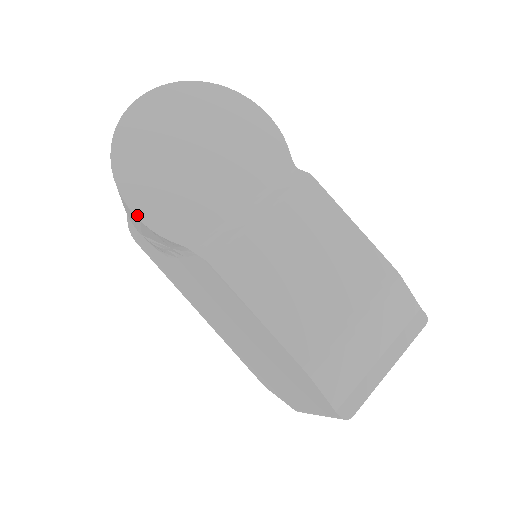
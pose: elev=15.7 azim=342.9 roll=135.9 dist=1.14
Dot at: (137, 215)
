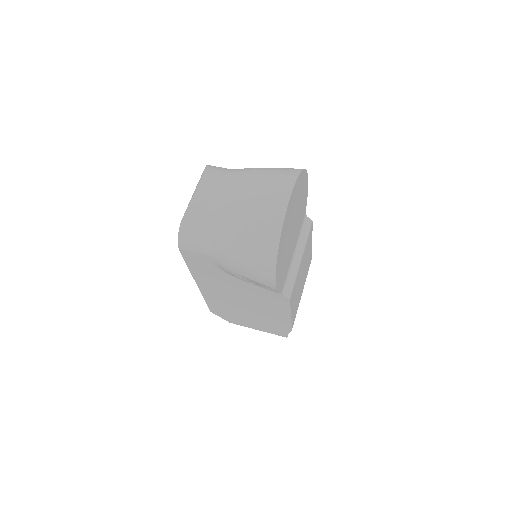
Dot at: (276, 287)
